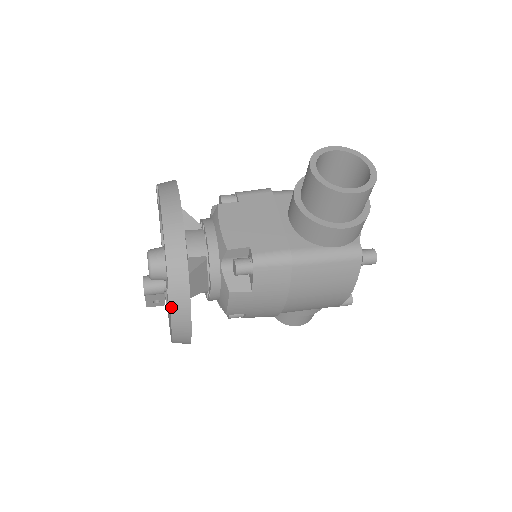
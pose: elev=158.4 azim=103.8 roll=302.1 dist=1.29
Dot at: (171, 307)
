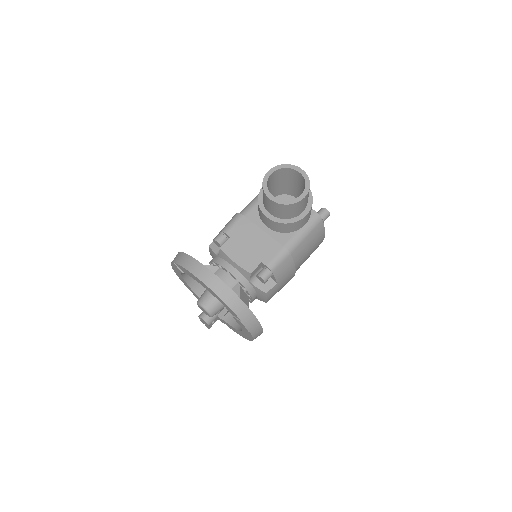
Dot at: (248, 328)
